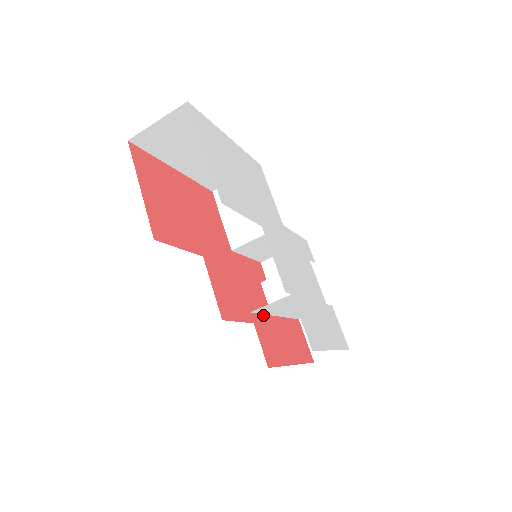
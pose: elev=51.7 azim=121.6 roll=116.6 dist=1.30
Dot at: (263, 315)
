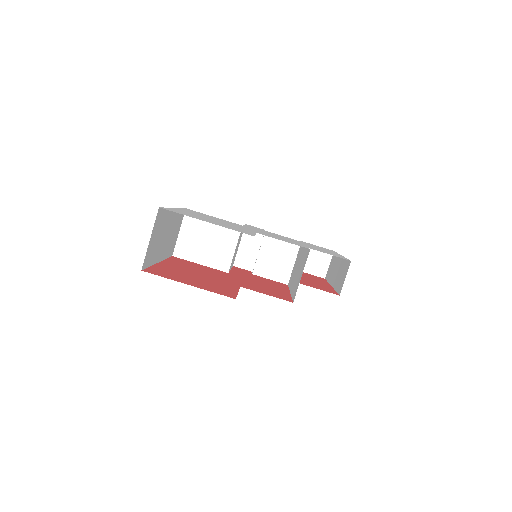
Dot at: occluded
